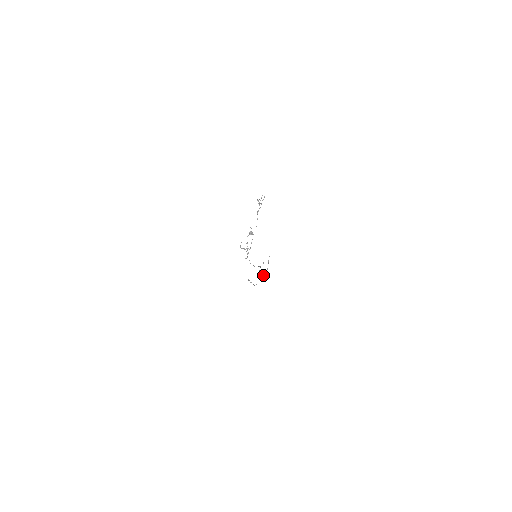
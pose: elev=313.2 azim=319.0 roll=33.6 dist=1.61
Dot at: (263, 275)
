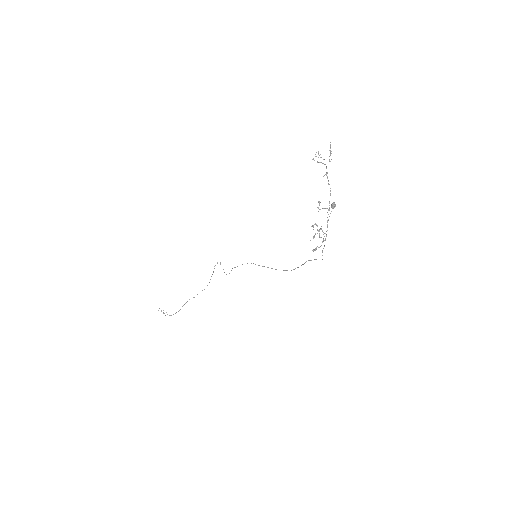
Dot at: (197, 294)
